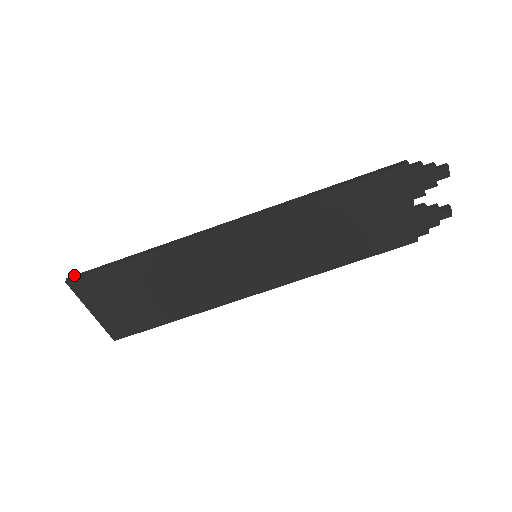
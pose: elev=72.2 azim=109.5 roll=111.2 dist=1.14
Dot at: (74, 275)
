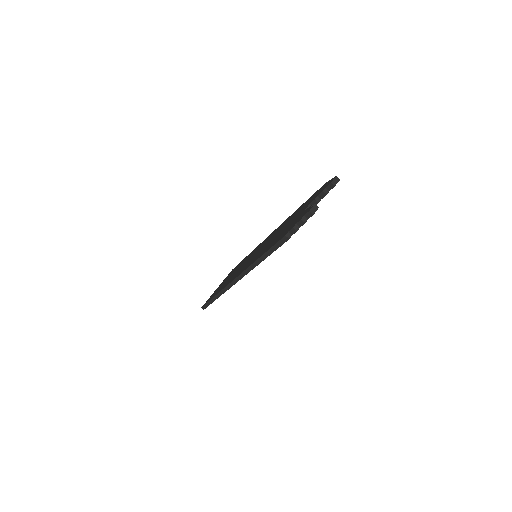
Dot at: (202, 307)
